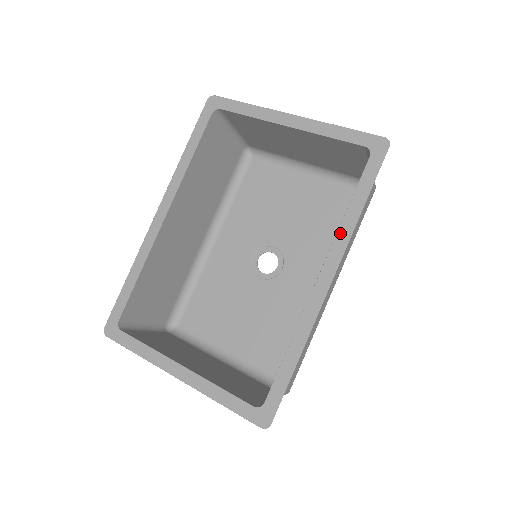
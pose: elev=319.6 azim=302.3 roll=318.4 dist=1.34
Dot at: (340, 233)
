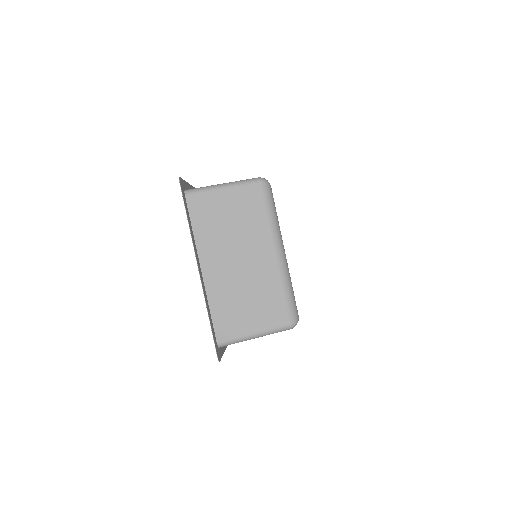
Dot at: occluded
